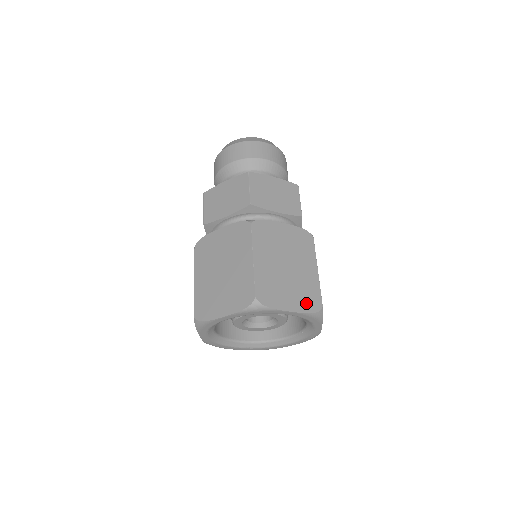
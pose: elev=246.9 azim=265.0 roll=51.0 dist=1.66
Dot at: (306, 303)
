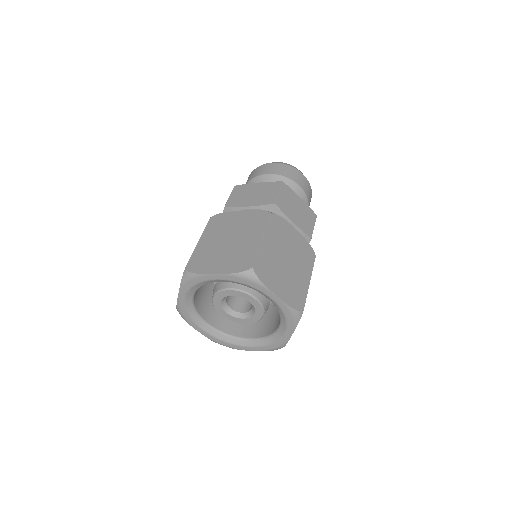
Dot at: (291, 298)
